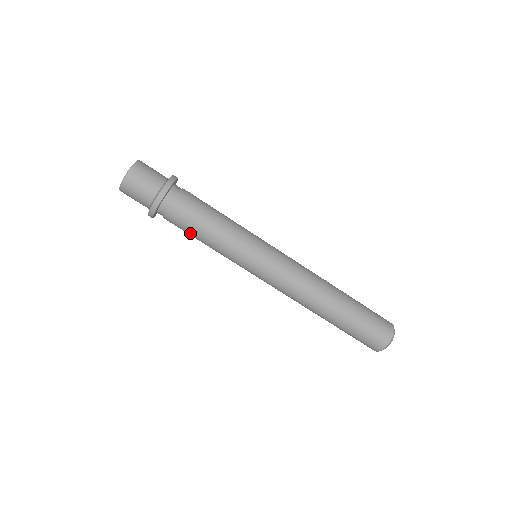
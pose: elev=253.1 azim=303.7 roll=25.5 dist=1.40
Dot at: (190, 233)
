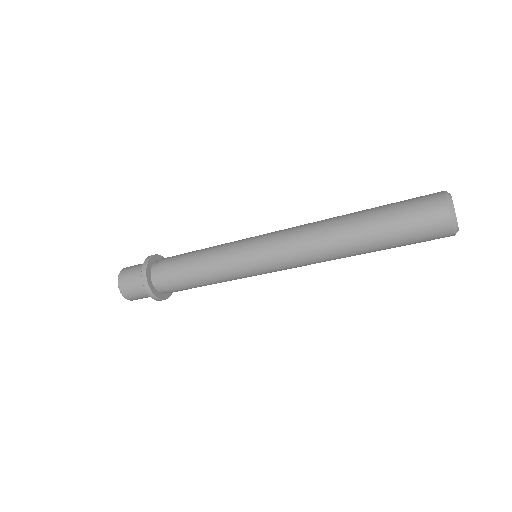
Dot at: occluded
